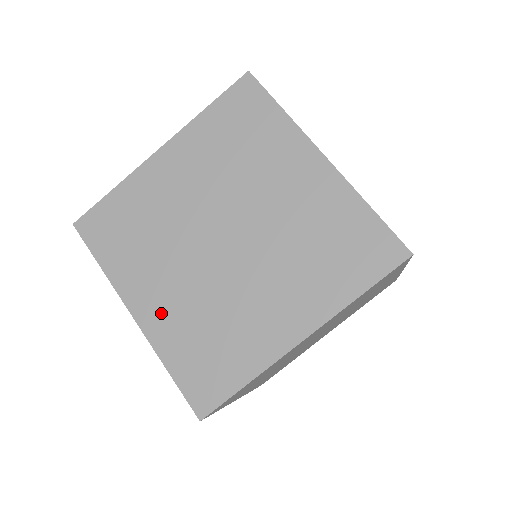
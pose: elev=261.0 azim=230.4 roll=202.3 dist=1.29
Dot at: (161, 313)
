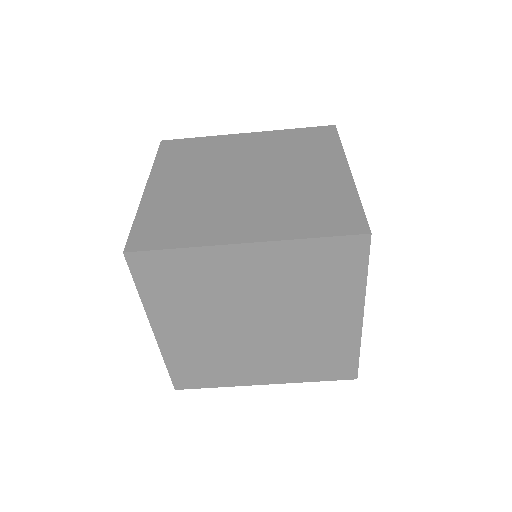
Dot at: (263, 225)
